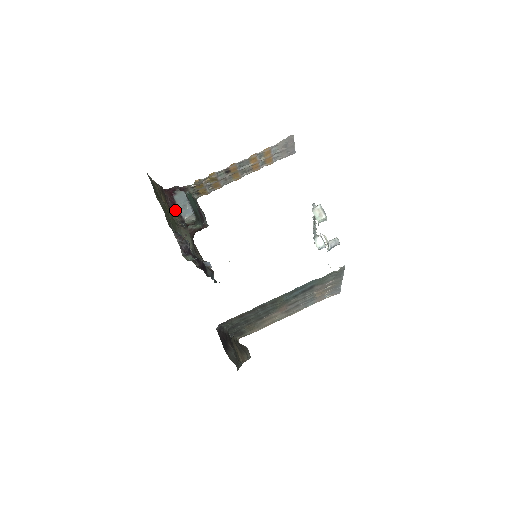
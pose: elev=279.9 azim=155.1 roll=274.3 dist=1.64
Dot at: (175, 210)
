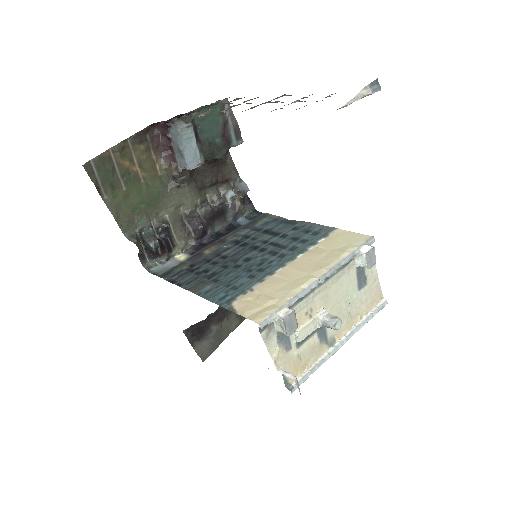
Dot at: (169, 155)
